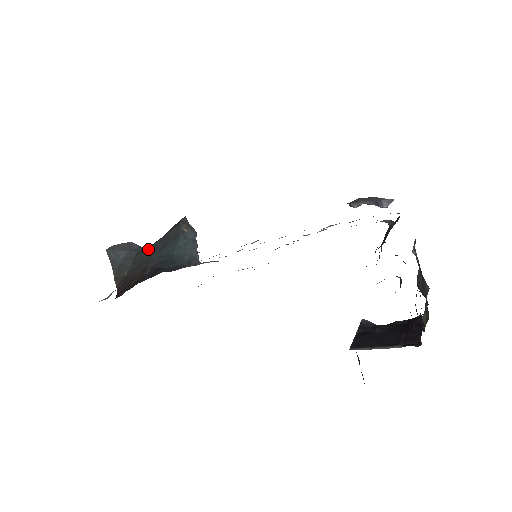
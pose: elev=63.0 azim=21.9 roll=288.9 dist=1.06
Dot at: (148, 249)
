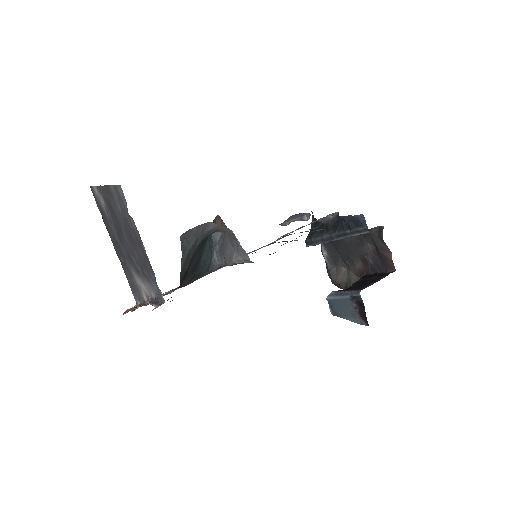
Dot at: (202, 241)
